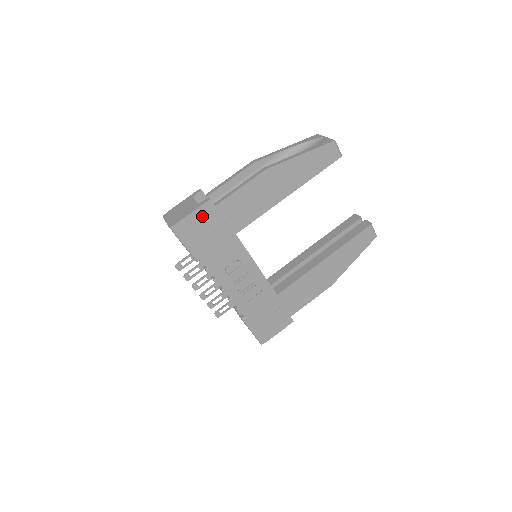
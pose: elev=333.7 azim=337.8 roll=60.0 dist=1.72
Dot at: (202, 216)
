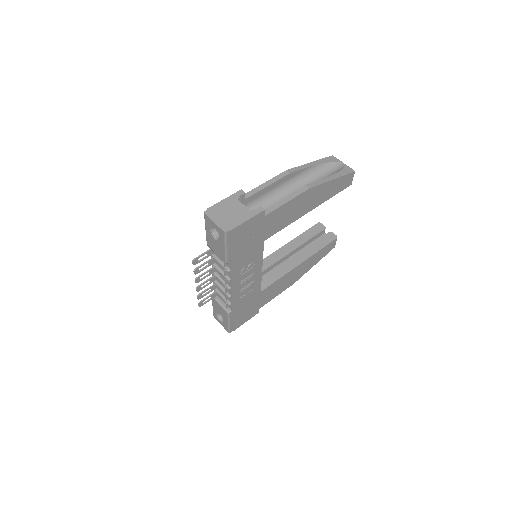
Dot at: (252, 224)
